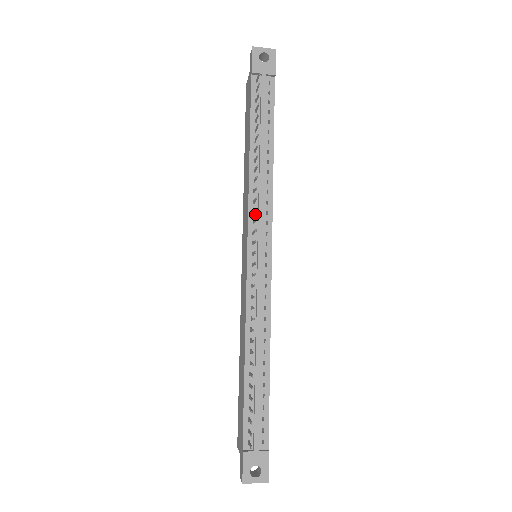
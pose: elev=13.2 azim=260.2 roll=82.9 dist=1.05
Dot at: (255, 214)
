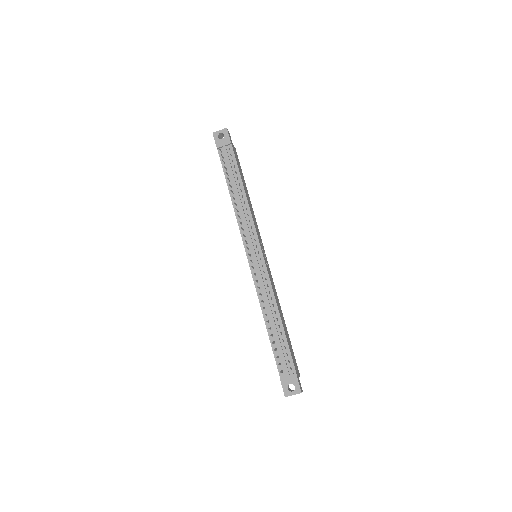
Dot at: (244, 231)
